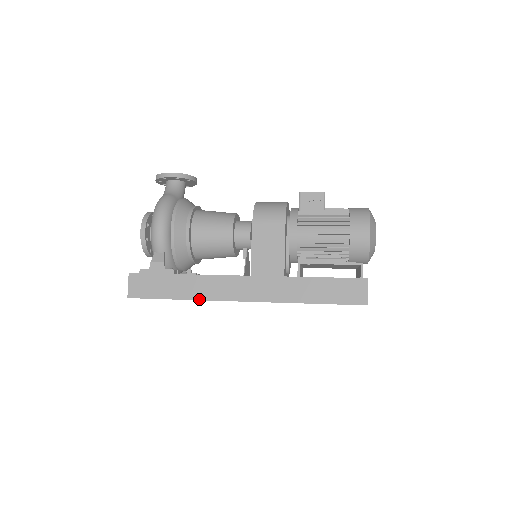
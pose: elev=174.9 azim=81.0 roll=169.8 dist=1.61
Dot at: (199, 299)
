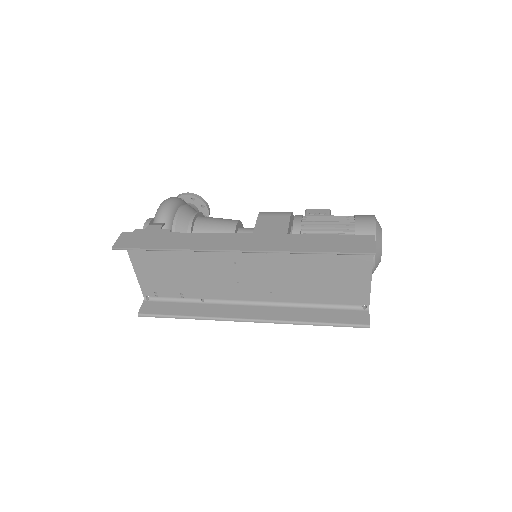
Dot at: (189, 248)
